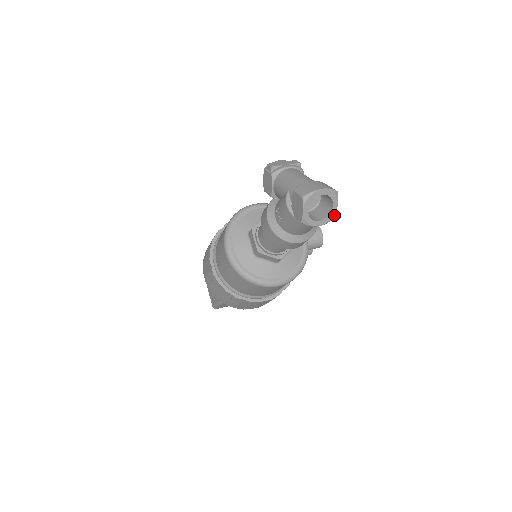
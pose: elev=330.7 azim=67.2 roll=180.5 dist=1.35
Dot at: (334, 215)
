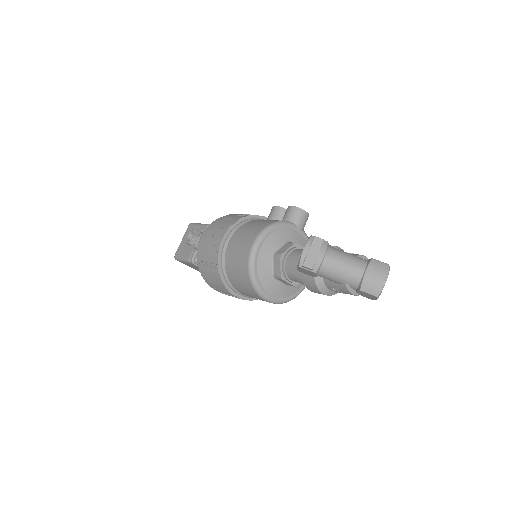
Dot at: occluded
